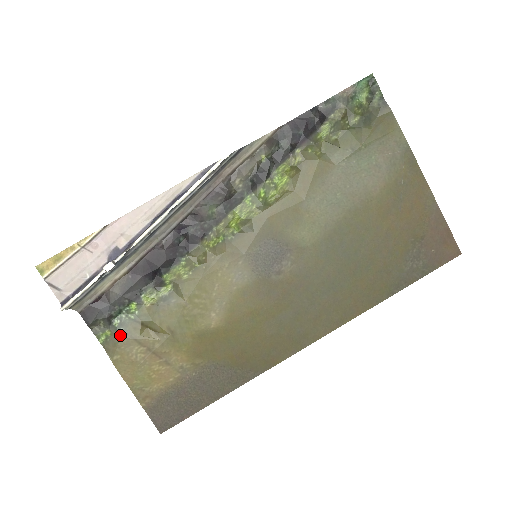
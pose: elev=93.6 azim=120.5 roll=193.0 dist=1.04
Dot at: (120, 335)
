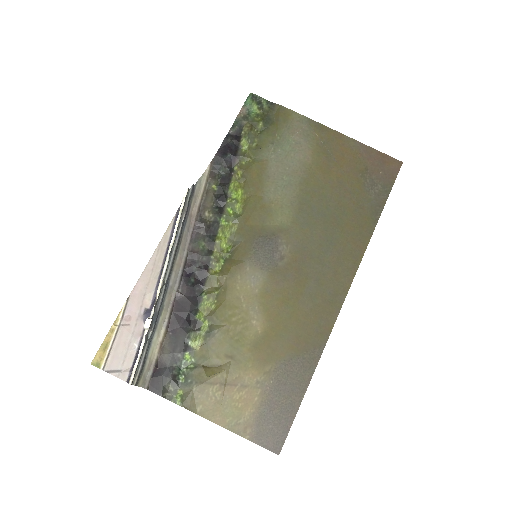
Dot at: (191, 387)
